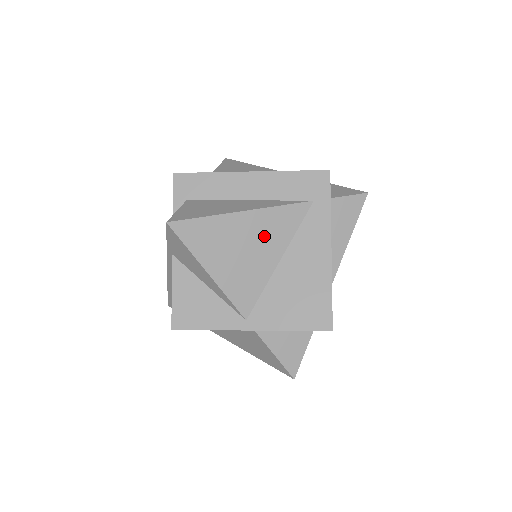
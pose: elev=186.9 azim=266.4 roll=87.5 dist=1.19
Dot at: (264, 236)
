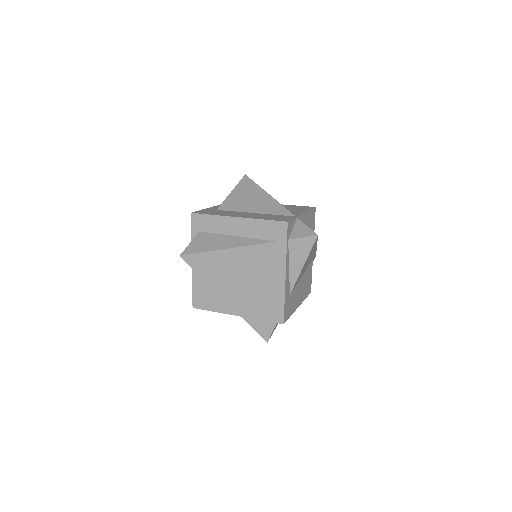
Dot at: (242, 263)
